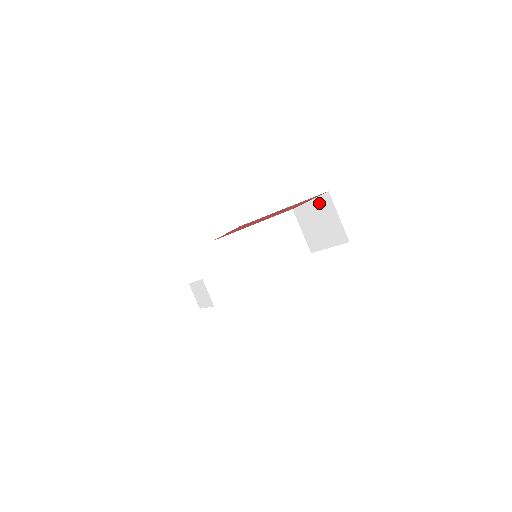
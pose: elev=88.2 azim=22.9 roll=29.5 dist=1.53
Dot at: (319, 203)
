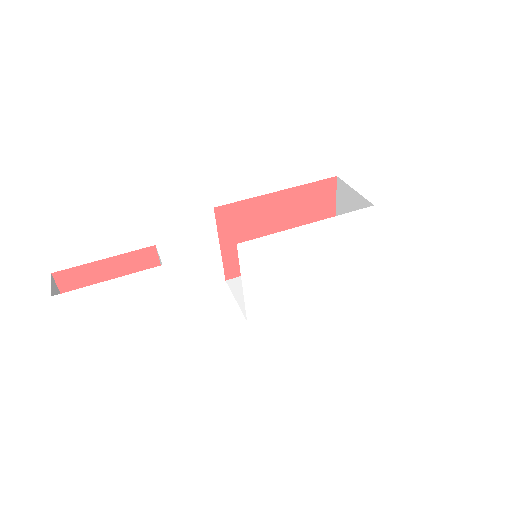
Dot at: (340, 203)
